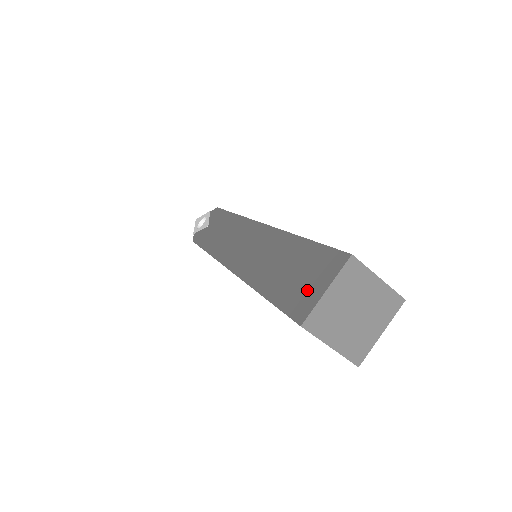
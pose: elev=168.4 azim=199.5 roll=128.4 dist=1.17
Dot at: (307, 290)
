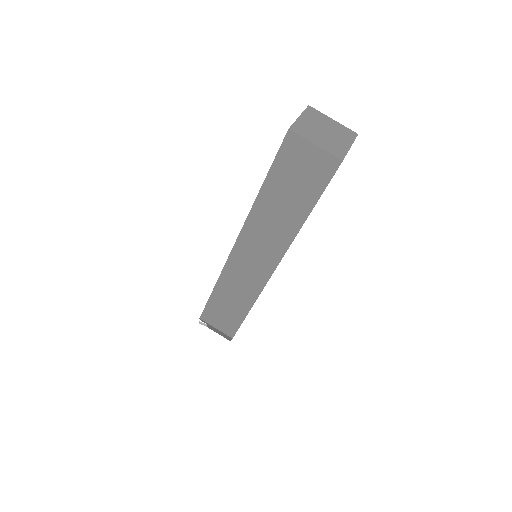
Dot at: occluded
